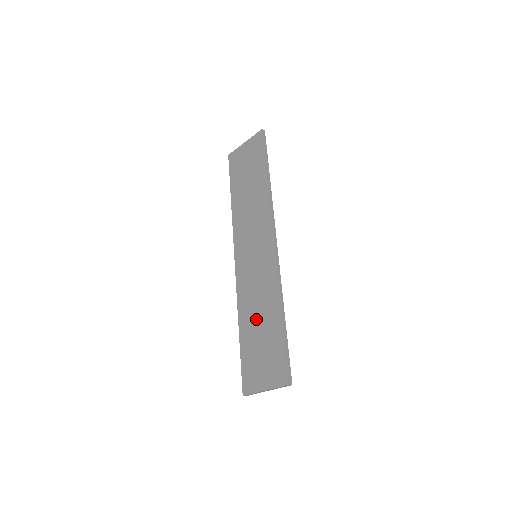
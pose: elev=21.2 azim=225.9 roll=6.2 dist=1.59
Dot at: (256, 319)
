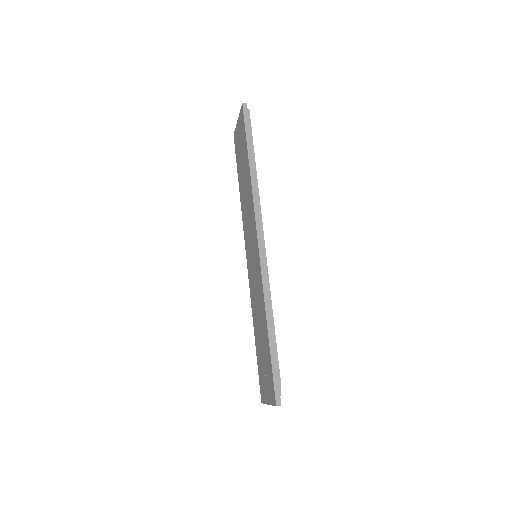
Dot at: (259, 328)
